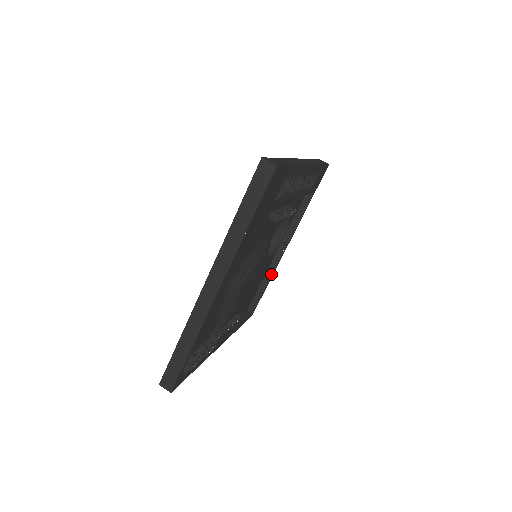
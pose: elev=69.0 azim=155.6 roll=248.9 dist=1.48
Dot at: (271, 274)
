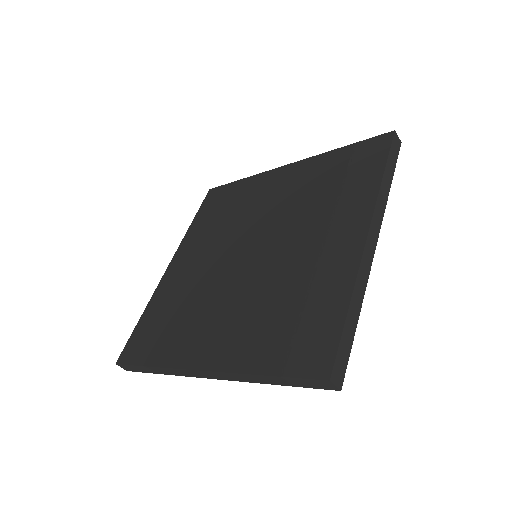
Dot at: occluded
